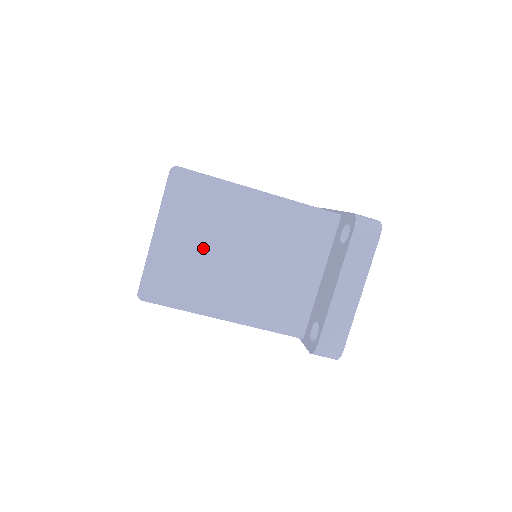
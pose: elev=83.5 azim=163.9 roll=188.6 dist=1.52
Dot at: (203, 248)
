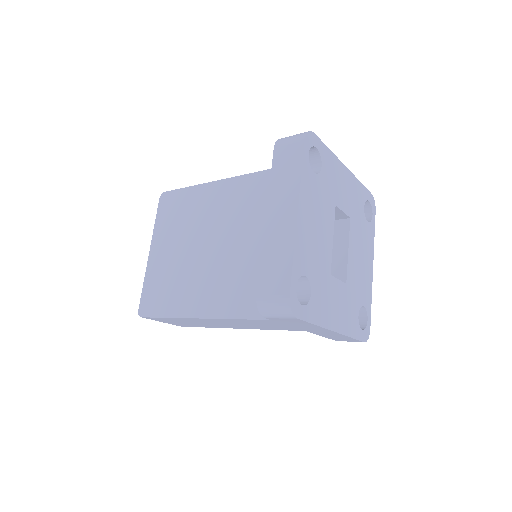
Dot at: (183, 251)
